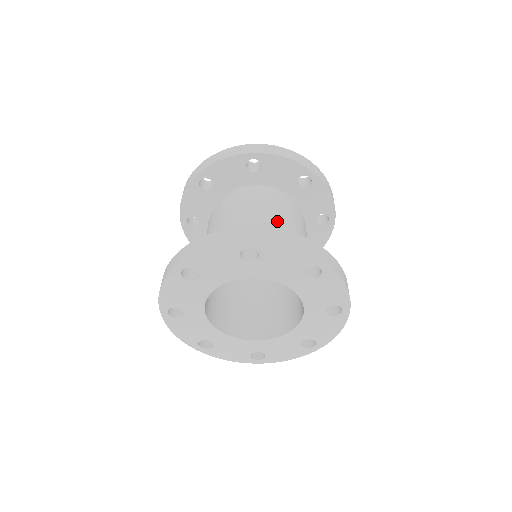
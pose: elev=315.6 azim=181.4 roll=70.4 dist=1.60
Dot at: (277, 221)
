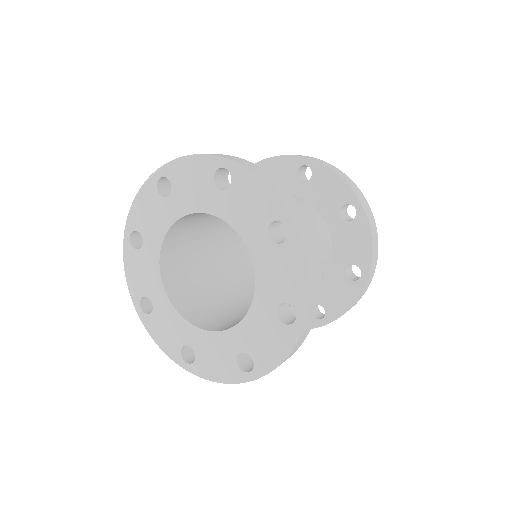
Dot at: occluded
